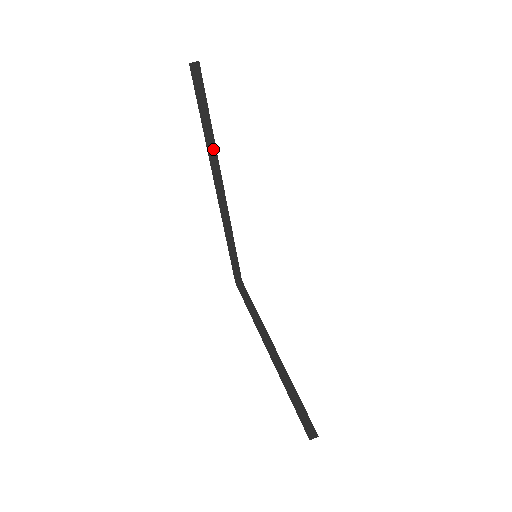
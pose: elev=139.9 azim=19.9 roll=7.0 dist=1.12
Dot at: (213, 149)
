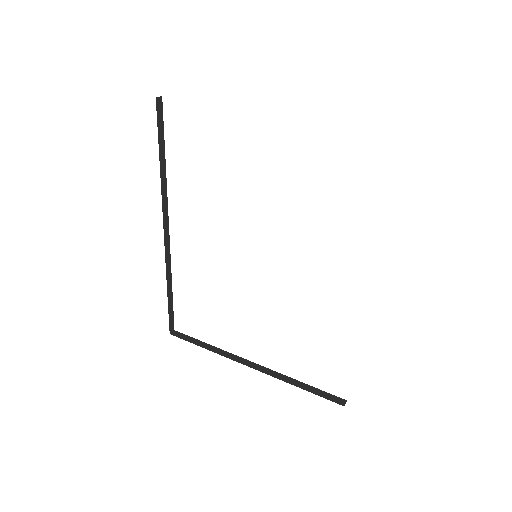
Dot at: (164, 183)
